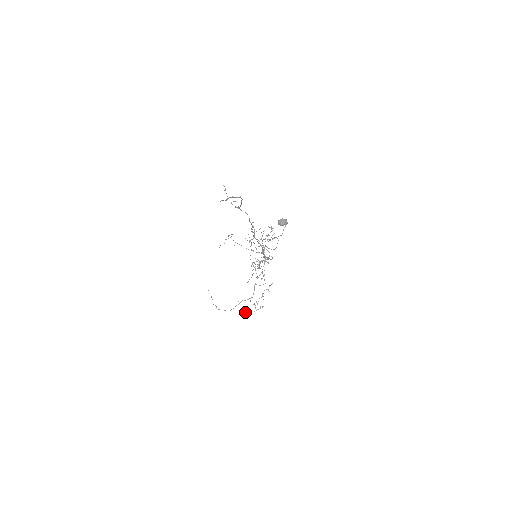
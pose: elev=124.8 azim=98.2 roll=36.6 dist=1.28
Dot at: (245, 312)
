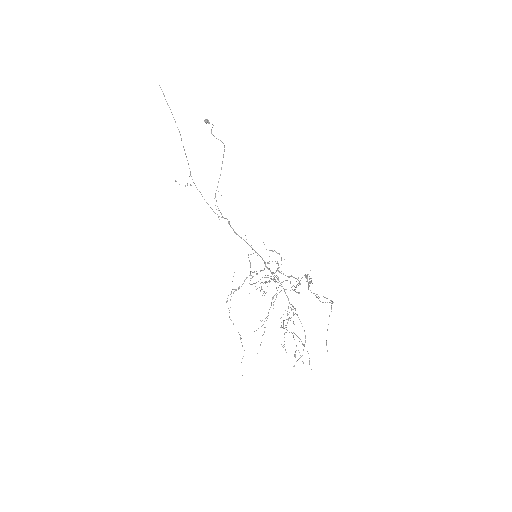
Dot at: occluded
